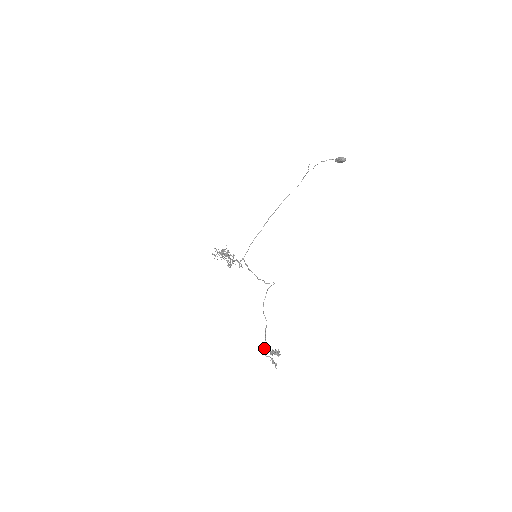
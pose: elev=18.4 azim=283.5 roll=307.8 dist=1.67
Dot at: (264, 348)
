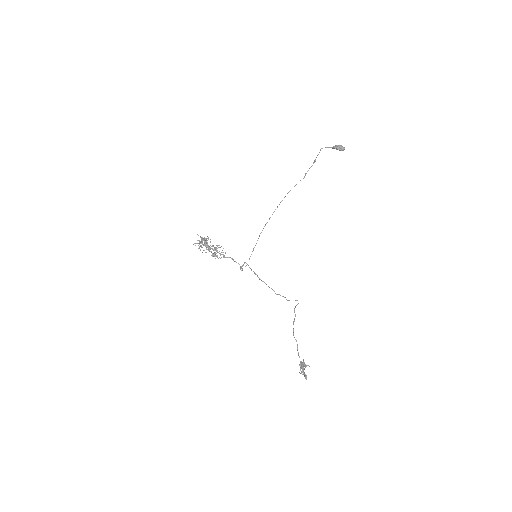
Dot at: (300, 368)
